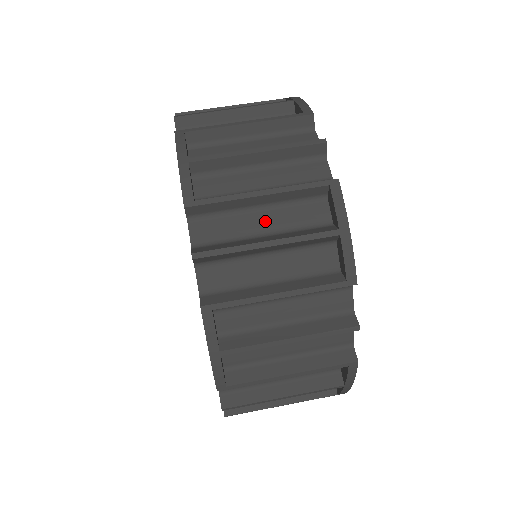
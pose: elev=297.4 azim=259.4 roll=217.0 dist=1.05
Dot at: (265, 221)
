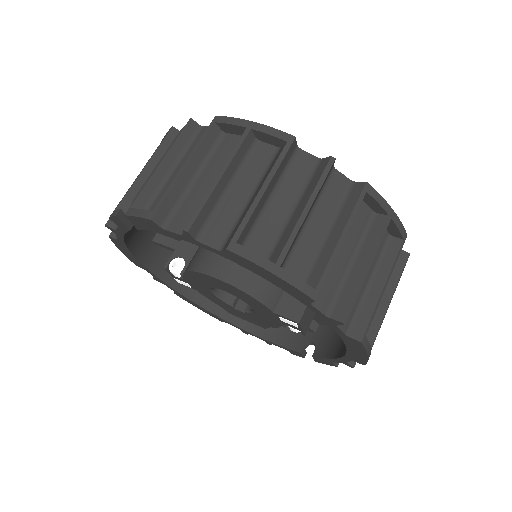
Dot at: (346, 252)
